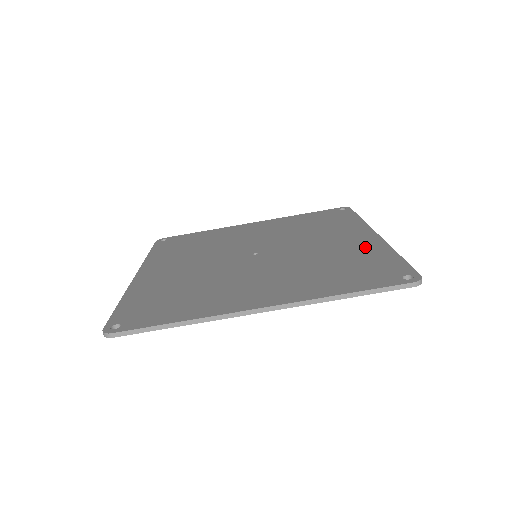
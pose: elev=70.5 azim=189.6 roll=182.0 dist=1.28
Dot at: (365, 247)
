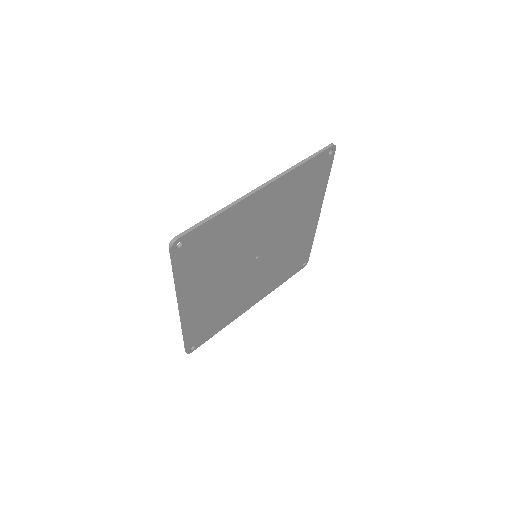
Dot at: occluded
